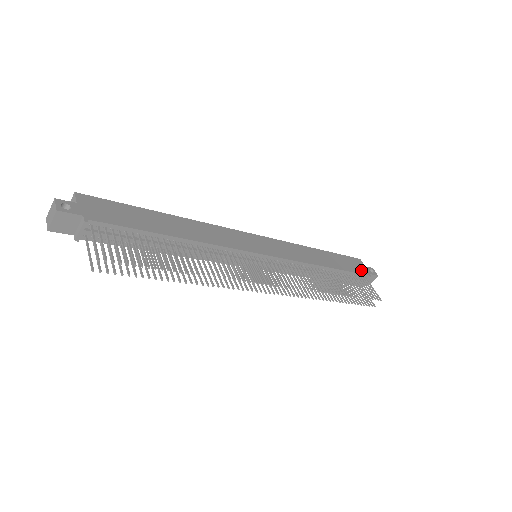
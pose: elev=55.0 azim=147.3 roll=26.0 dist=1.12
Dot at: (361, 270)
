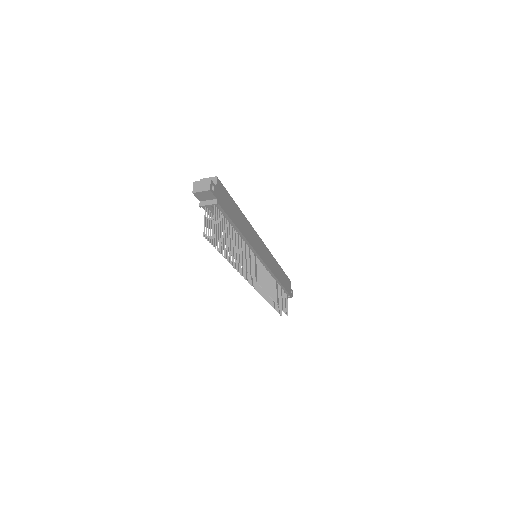
Dot at: (289, 290)
